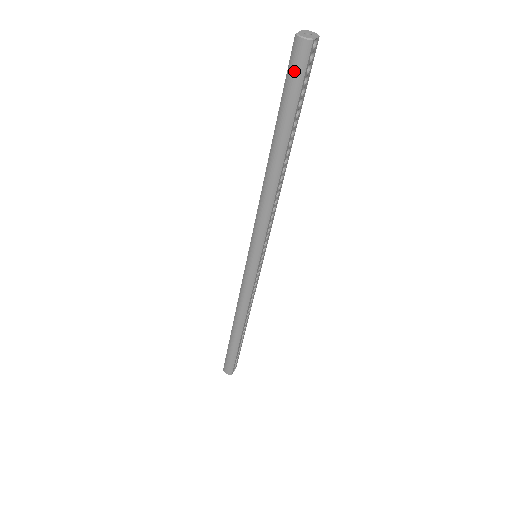
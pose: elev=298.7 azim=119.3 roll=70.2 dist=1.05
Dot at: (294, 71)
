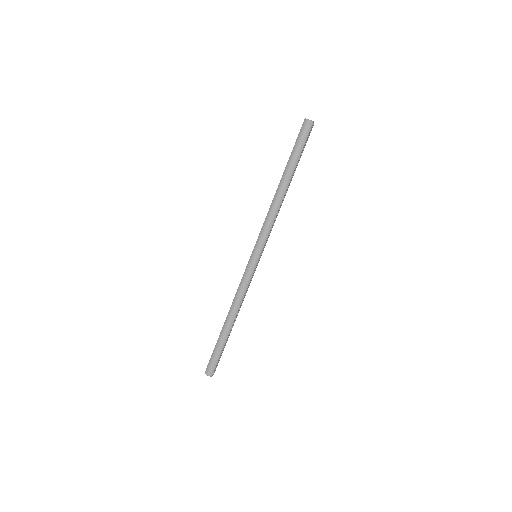
Dot at: (302, 135)
